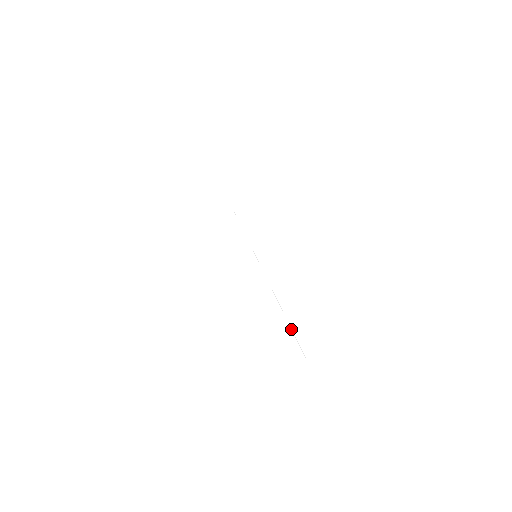
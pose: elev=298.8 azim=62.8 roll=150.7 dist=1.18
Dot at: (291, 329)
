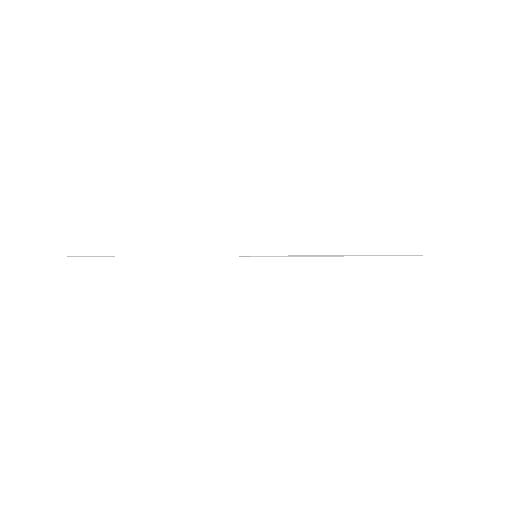
Dot at: occluded
